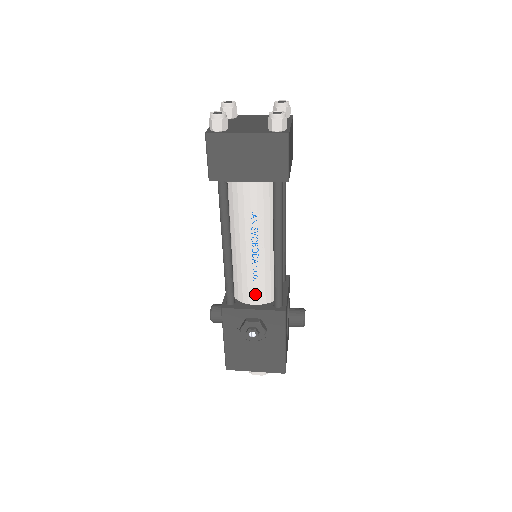
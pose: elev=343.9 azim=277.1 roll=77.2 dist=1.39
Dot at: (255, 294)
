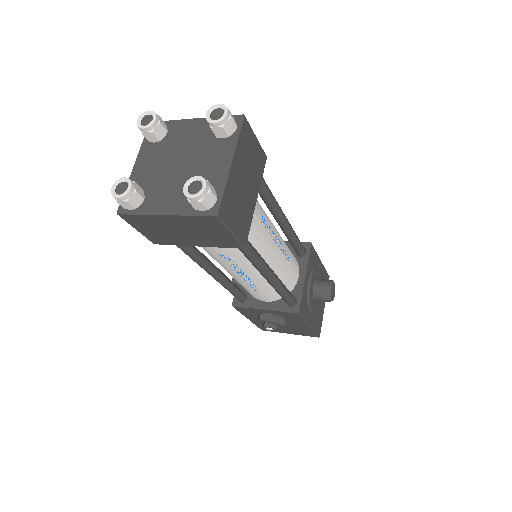
Dot at: (262, 297)
